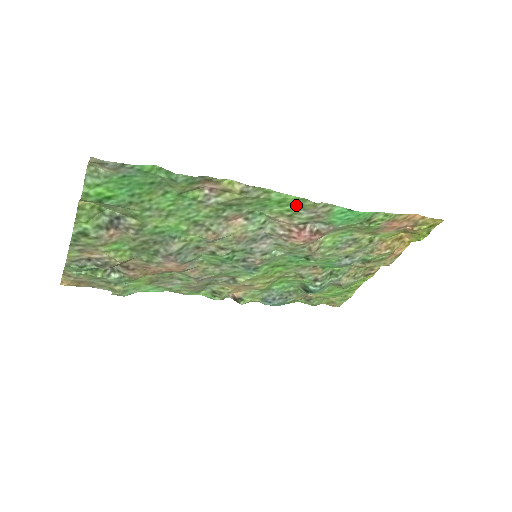
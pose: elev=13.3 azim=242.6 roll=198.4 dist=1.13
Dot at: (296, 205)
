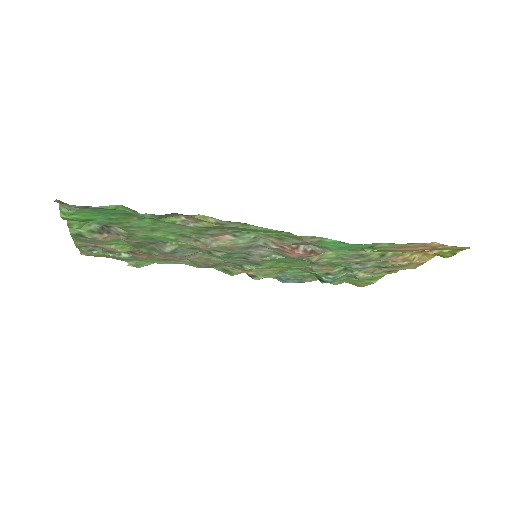
Dot at: (281, 234)
